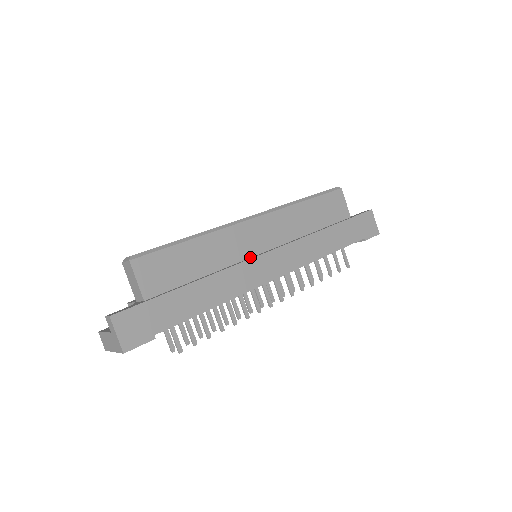
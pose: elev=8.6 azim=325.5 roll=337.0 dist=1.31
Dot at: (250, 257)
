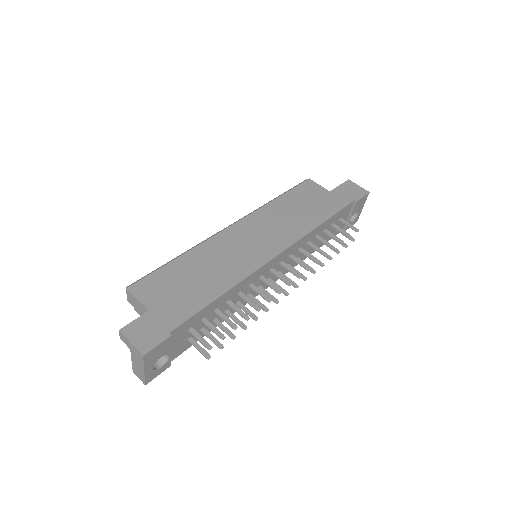
Dot at: occluded
